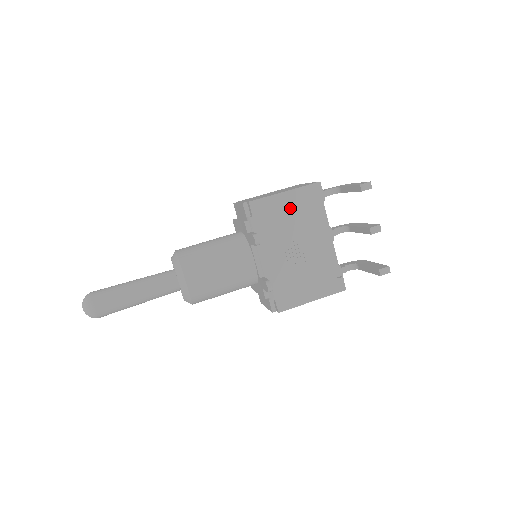
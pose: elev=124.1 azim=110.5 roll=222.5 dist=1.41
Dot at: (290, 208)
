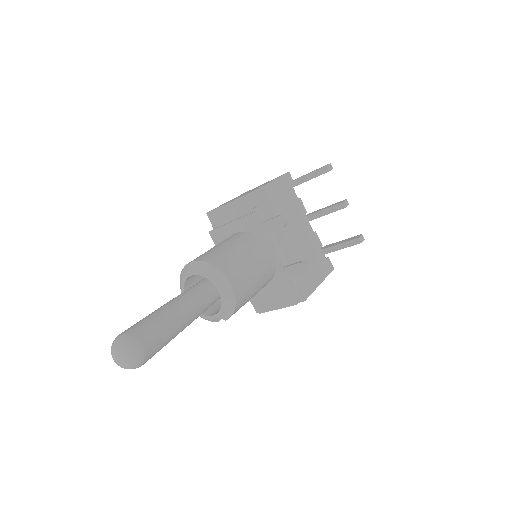
Dot at: (280, 196)
